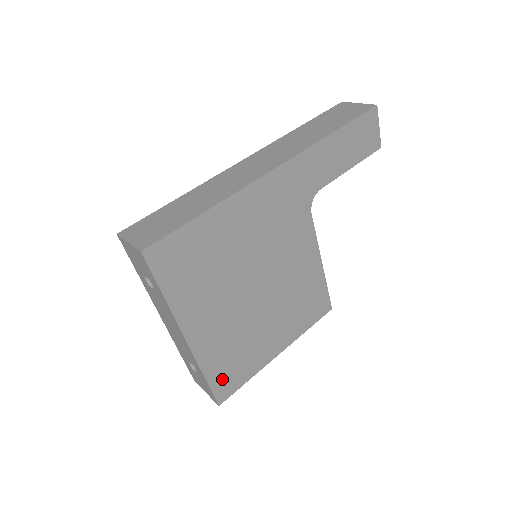
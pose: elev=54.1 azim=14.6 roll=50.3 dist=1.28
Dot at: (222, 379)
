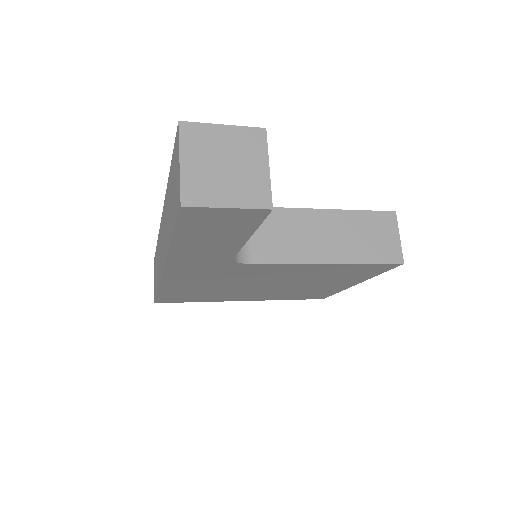
Dot at: (306, 297)
